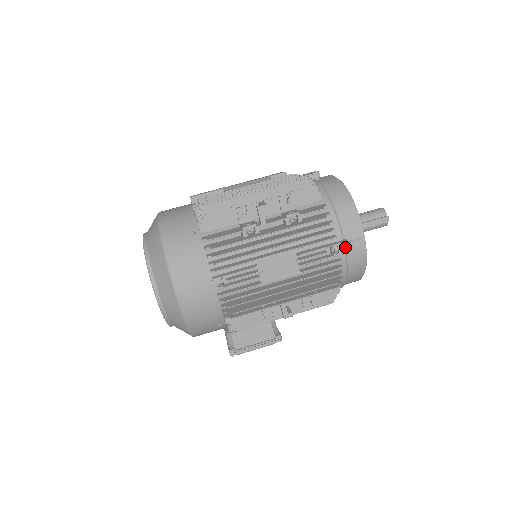
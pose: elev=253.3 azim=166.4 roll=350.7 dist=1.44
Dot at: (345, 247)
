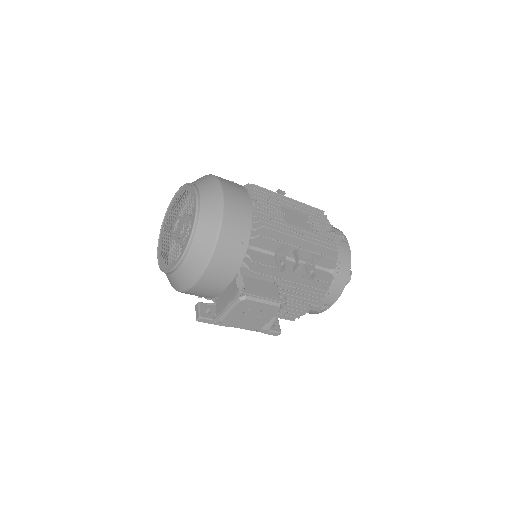
Dot at: (339, 233)
